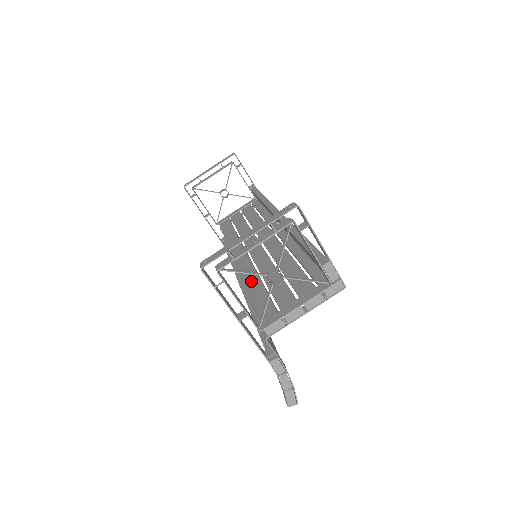
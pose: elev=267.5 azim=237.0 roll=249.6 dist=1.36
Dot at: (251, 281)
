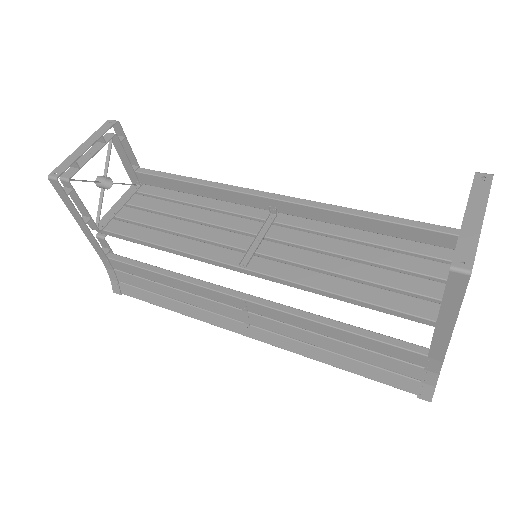
Dot at: (330, 284)
